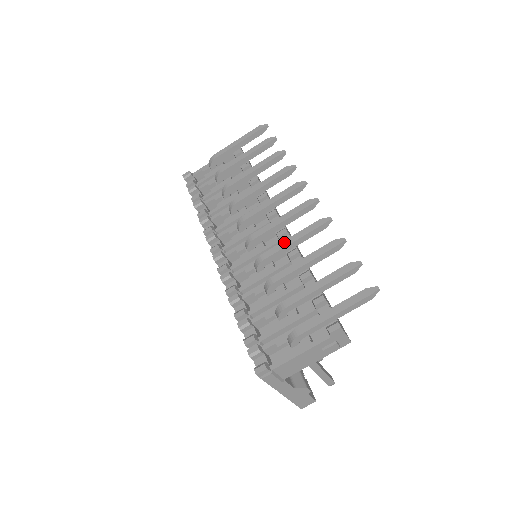
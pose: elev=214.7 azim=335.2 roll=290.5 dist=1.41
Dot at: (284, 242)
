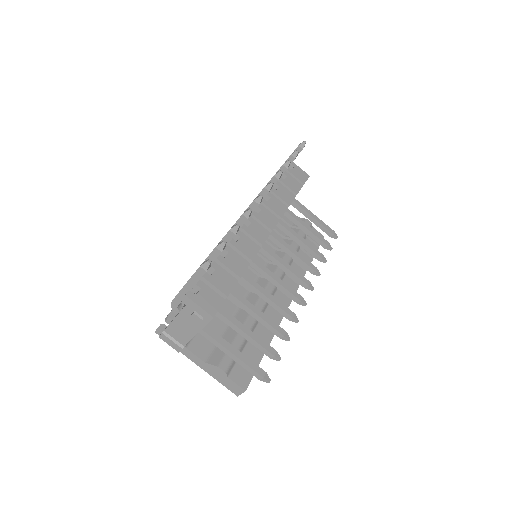
Dot at: occluded
